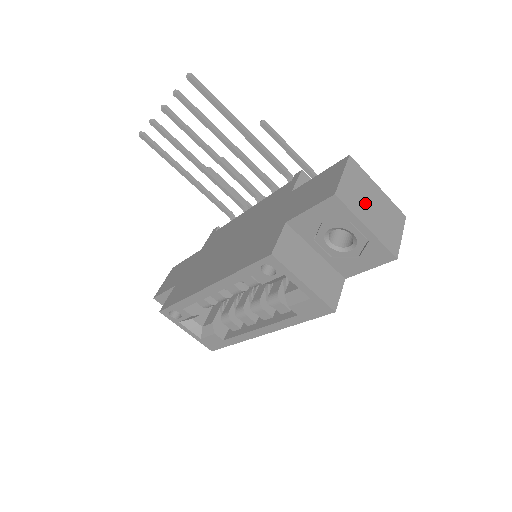
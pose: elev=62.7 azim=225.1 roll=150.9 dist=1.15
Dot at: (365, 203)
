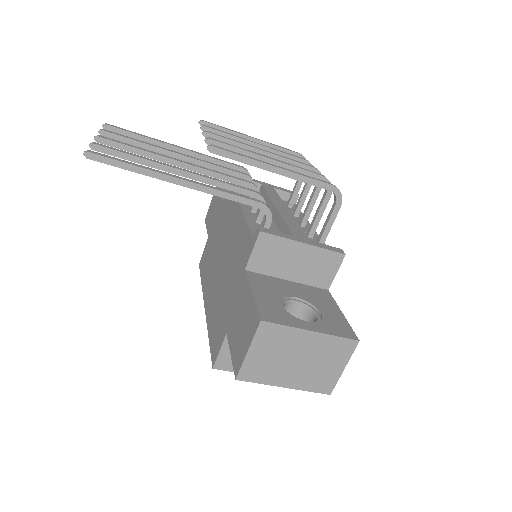
Dot at: (284, 364)
